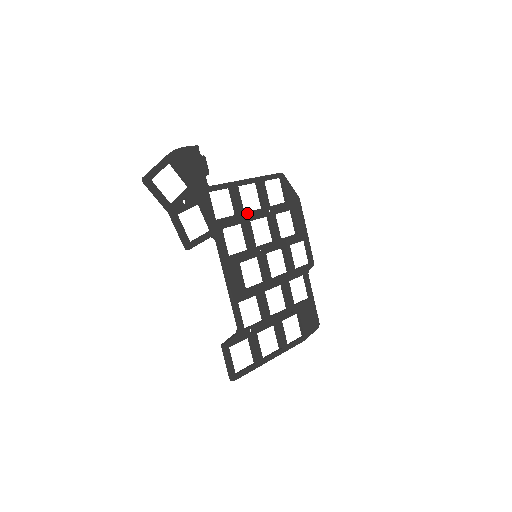
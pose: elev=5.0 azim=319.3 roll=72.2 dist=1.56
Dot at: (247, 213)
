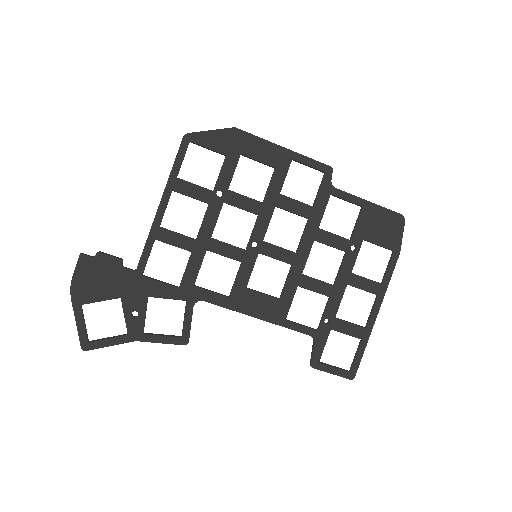
Dot at: (199, 236)
